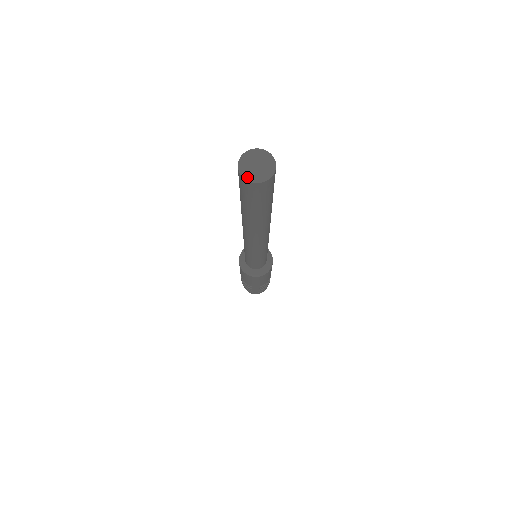
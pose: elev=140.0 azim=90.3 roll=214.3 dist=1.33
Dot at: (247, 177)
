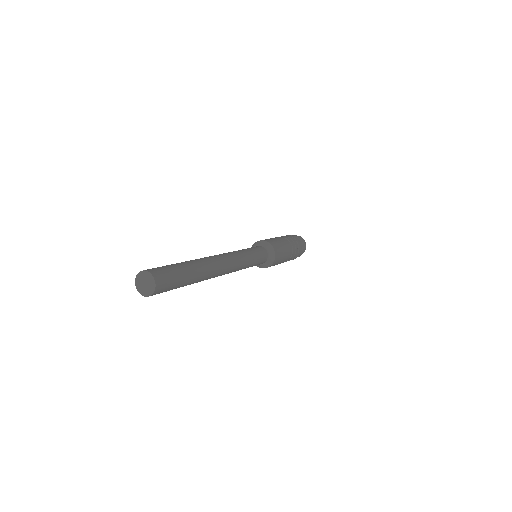
Dot at: (139, 290)
